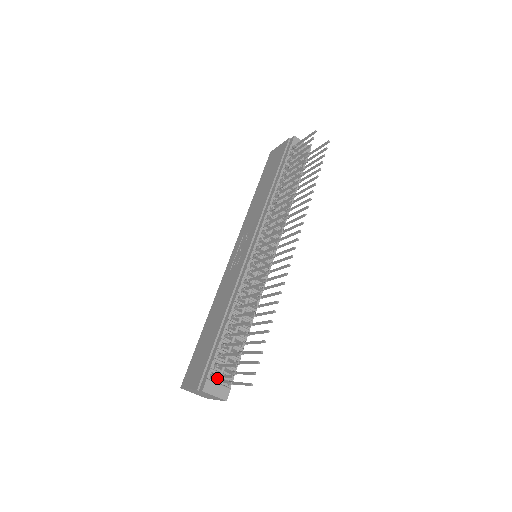
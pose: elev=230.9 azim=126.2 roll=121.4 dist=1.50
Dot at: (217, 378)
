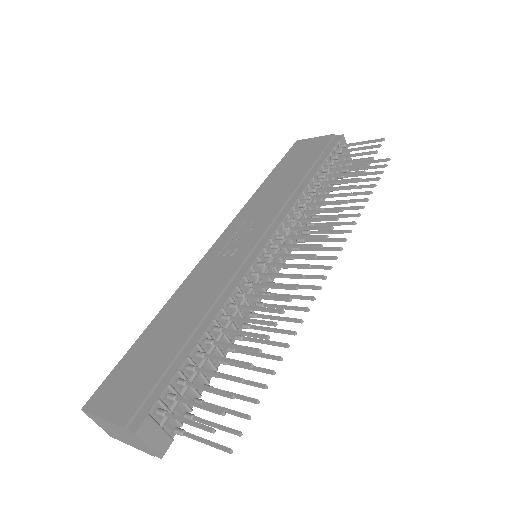
Dot at: (161, 417)
